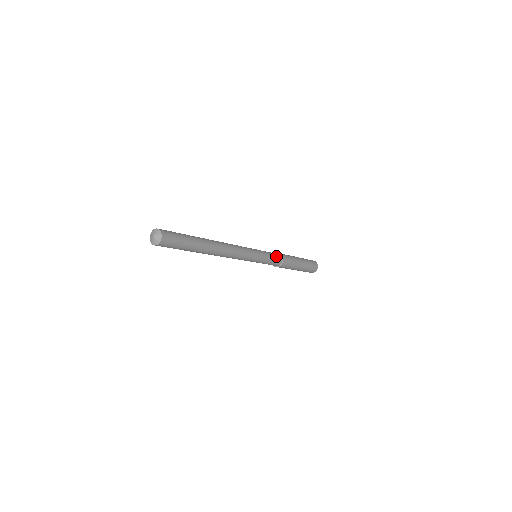
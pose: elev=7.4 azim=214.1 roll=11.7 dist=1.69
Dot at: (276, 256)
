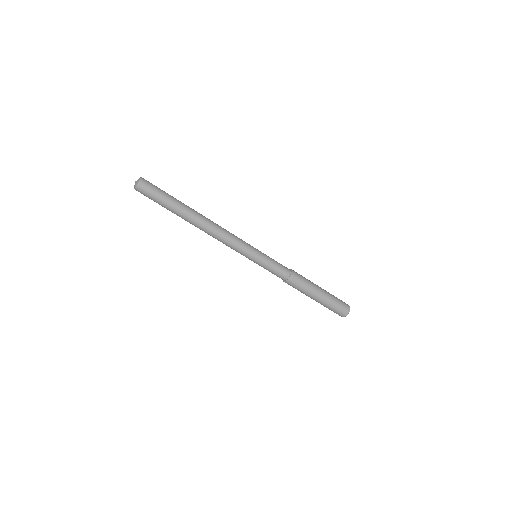
Dot at: occluded
